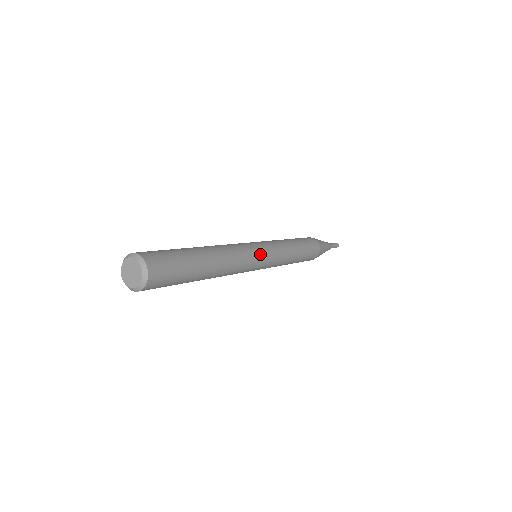
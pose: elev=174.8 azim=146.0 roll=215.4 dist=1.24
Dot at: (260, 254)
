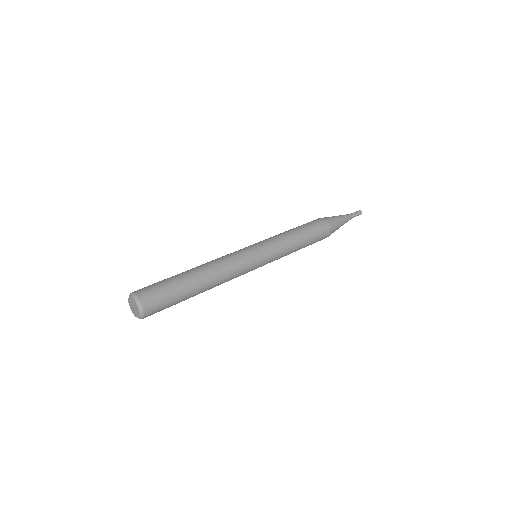
Dot at: (255, 266)
